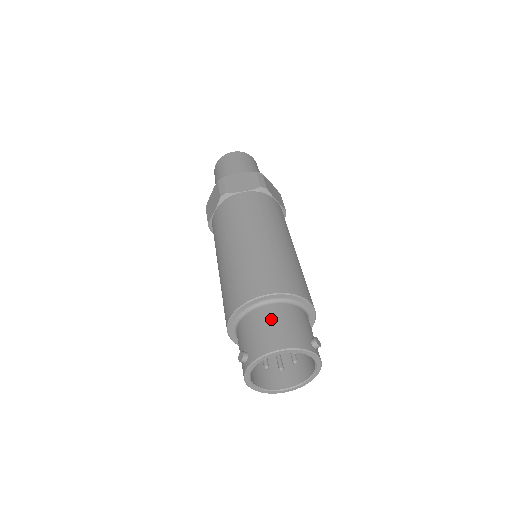
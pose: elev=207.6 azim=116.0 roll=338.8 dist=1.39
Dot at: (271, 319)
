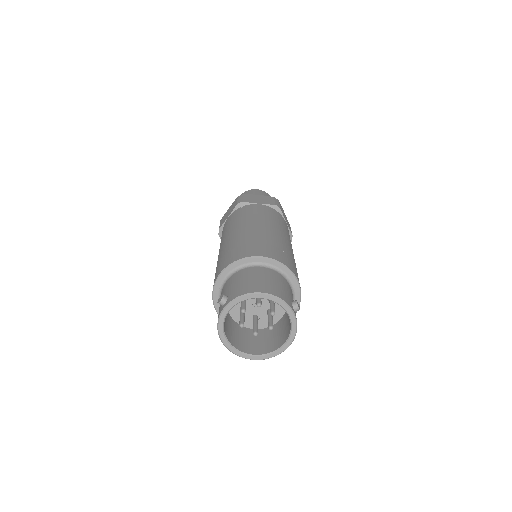
Dot at: (258, 274)
